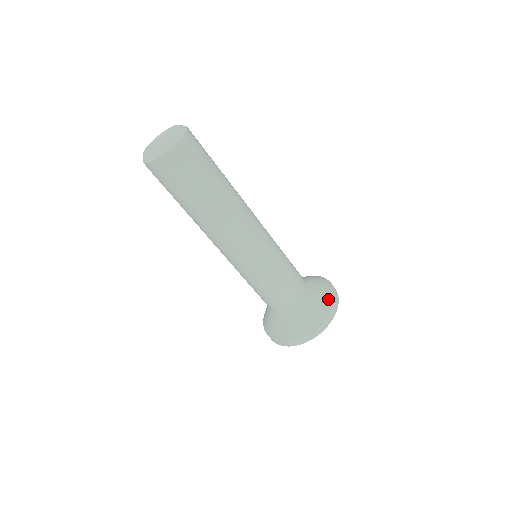
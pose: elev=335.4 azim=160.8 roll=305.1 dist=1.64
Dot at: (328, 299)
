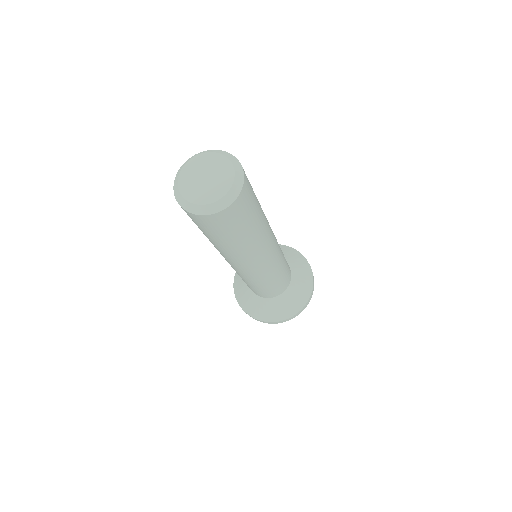
Dot at: (302, 260)
